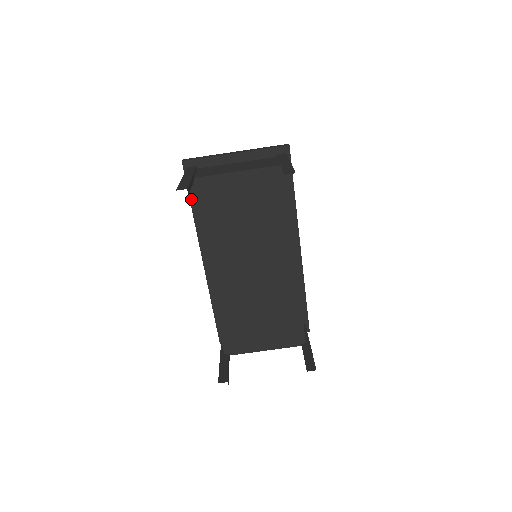
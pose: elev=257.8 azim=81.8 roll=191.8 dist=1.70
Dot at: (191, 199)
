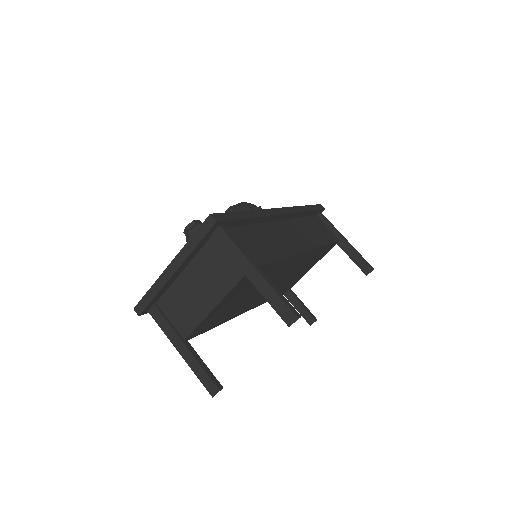
Dot at: occluded
